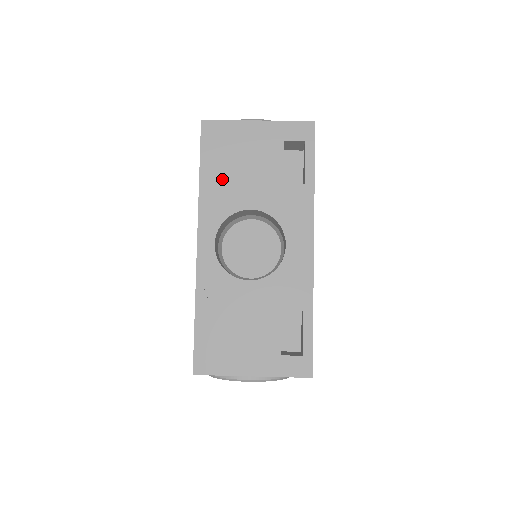
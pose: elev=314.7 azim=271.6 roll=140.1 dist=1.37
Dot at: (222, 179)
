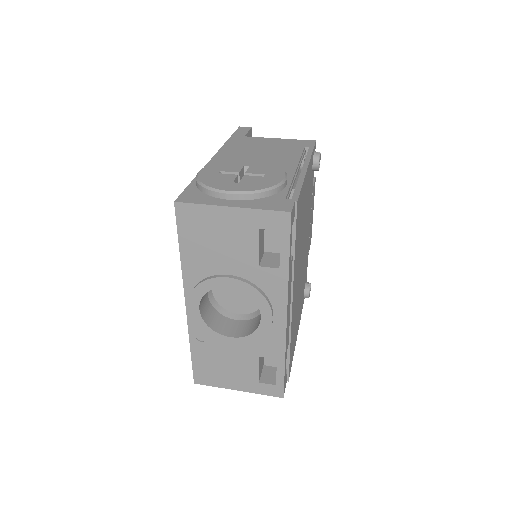
Dot at: (201, 257)
